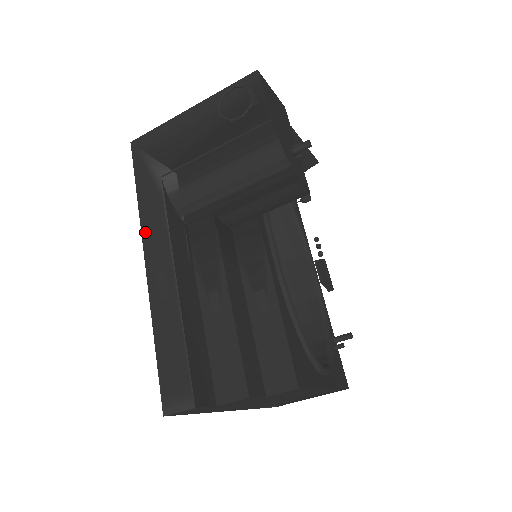
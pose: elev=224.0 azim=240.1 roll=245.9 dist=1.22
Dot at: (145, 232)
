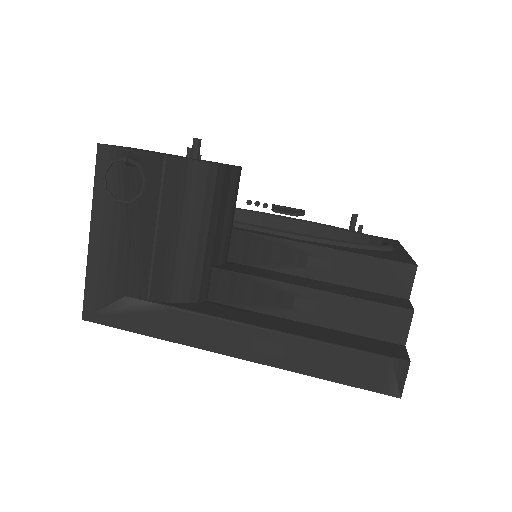
Dot at: (199, 344)
